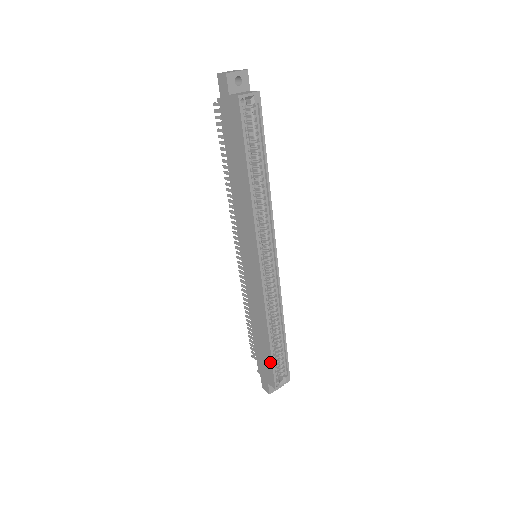
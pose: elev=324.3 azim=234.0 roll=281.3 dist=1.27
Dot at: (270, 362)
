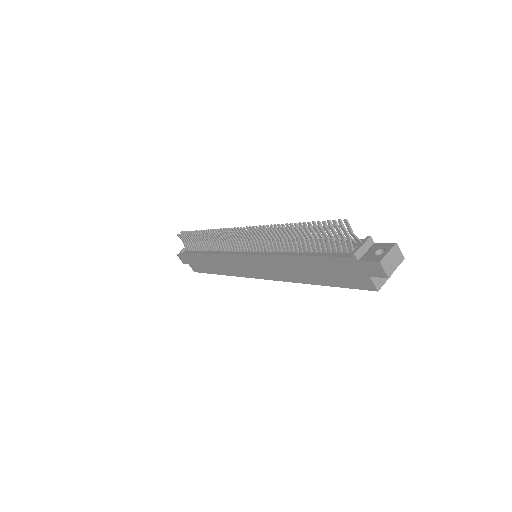
Dot at: (206, 271)
